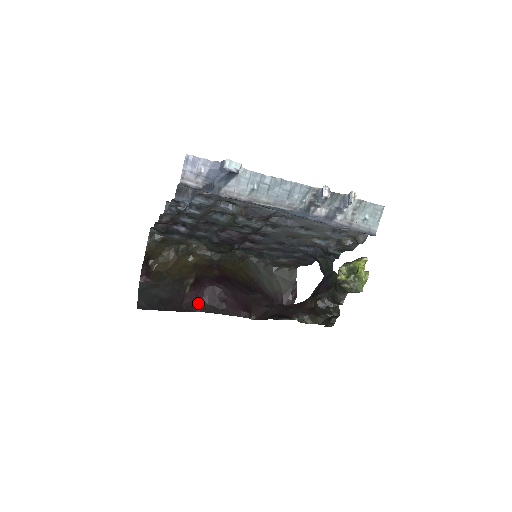
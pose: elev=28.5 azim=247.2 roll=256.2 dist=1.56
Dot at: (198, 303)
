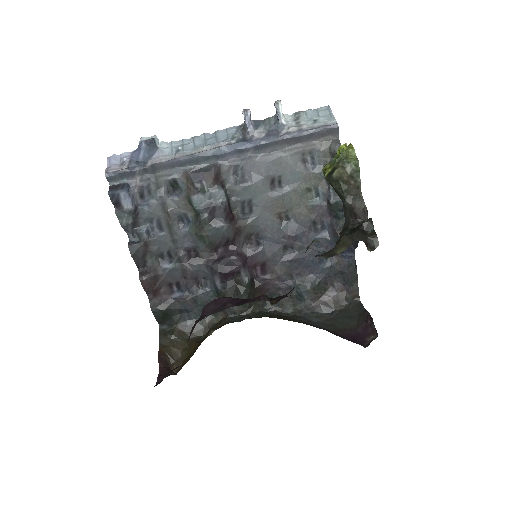
Dot at: (197, 320)
